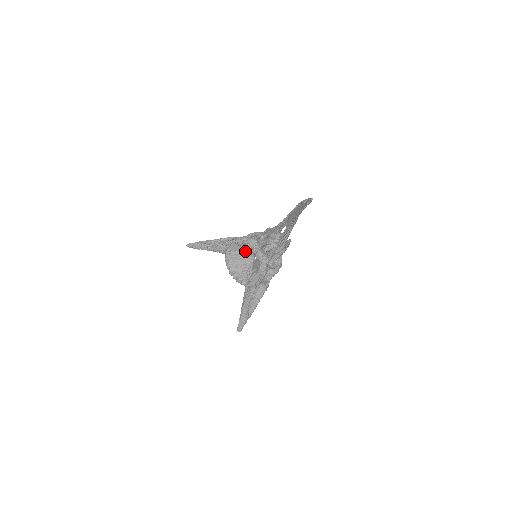
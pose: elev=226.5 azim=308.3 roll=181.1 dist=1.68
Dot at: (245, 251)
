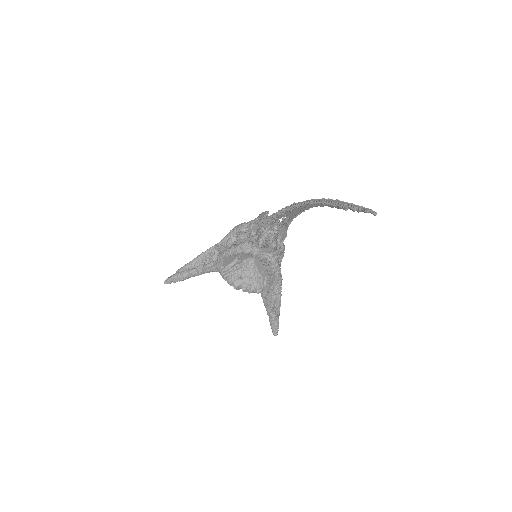
Dot at: (240, 258)
